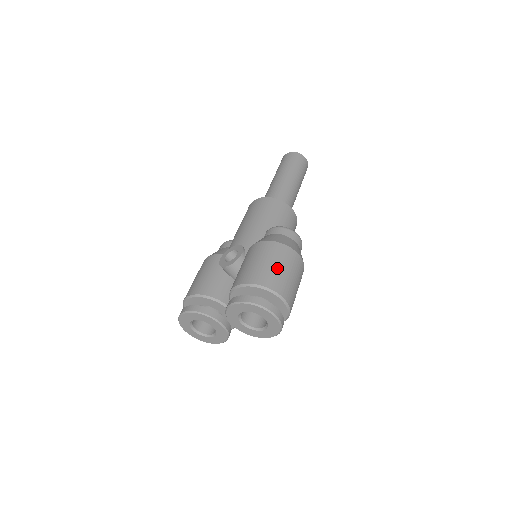
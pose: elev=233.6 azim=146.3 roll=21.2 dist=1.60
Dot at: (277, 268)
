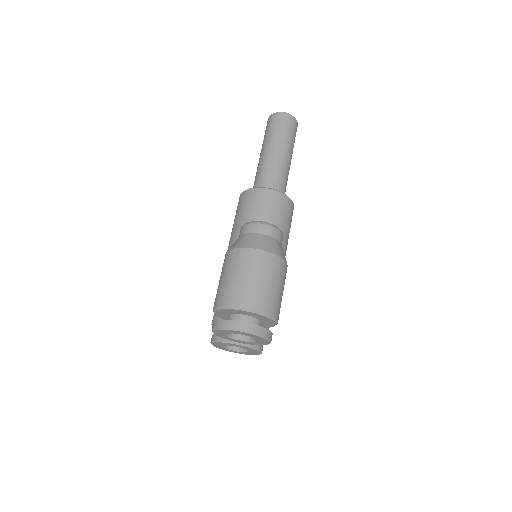
Dot at: (233, 279)
